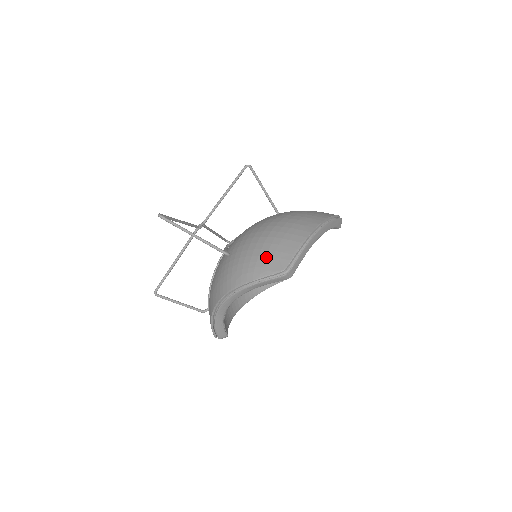
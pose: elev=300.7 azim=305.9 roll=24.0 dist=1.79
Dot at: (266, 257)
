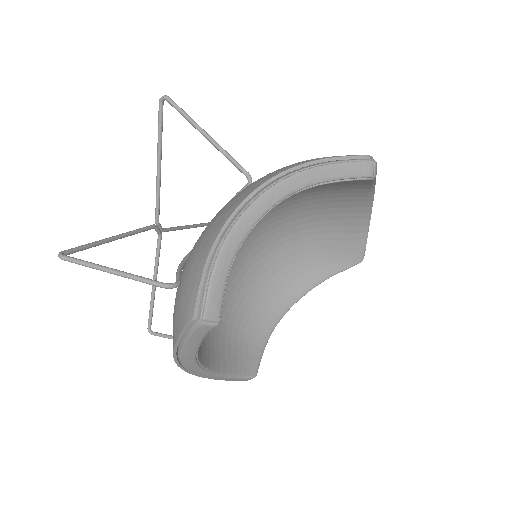
Dot at: occluded
